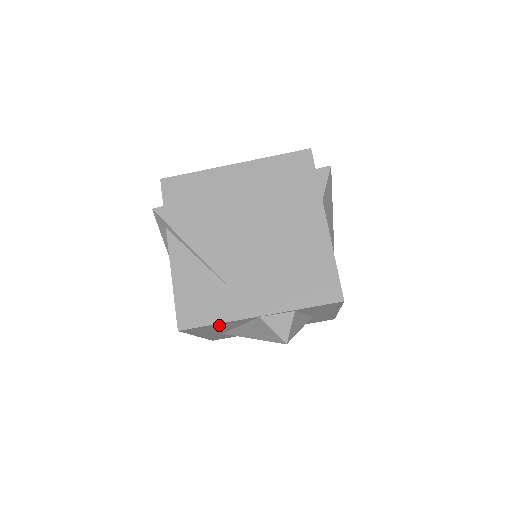
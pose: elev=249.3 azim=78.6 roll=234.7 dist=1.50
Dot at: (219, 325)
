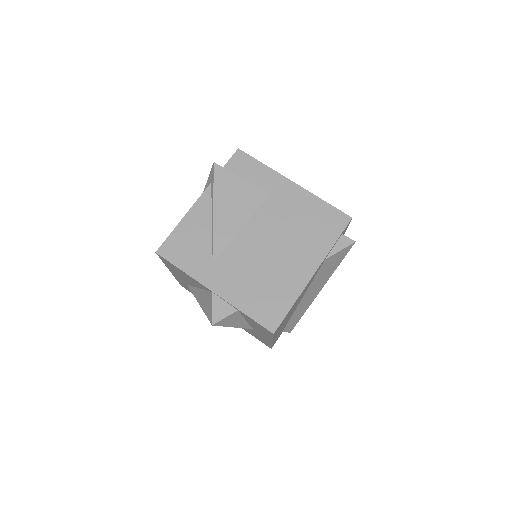
Dot at: (184, 274)
